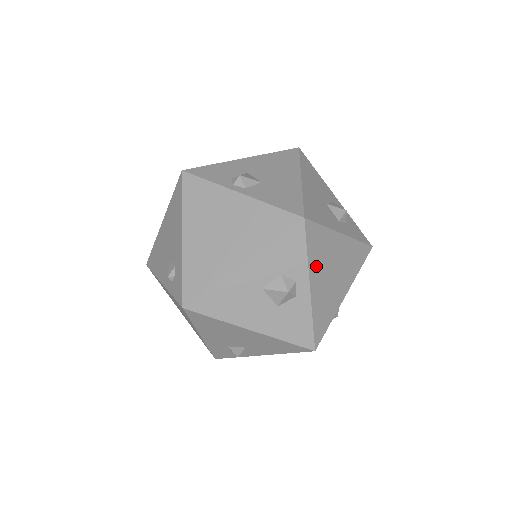
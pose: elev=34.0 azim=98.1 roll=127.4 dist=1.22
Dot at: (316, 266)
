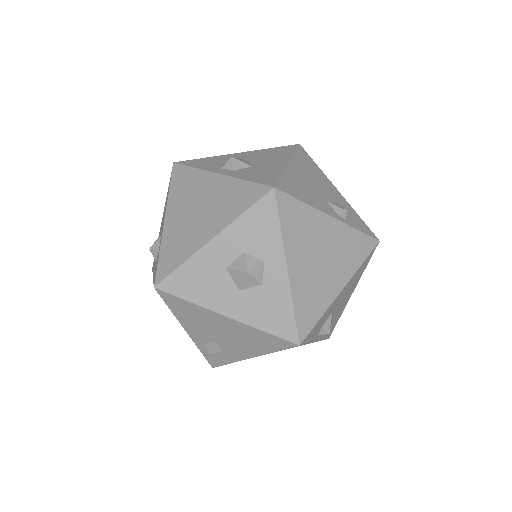
Dot at: occluded
